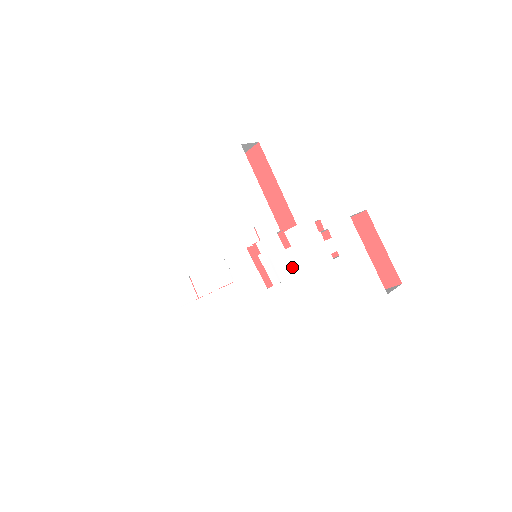
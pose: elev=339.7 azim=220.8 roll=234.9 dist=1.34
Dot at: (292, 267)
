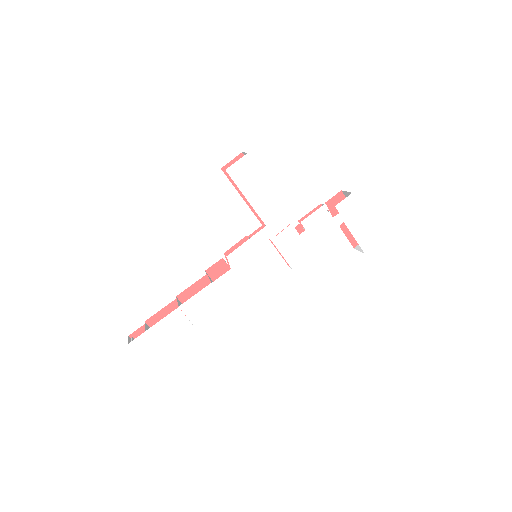
Dot at: (305, 249)
